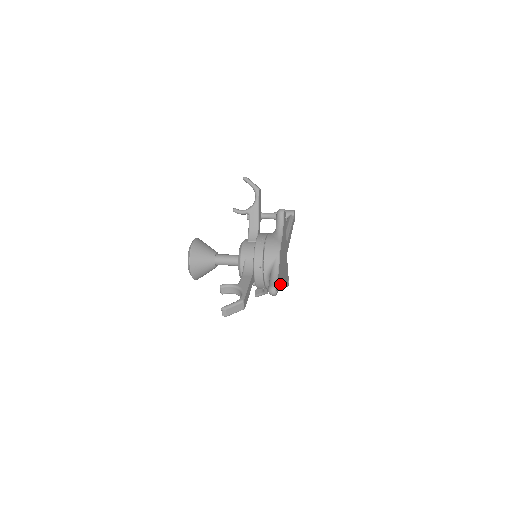
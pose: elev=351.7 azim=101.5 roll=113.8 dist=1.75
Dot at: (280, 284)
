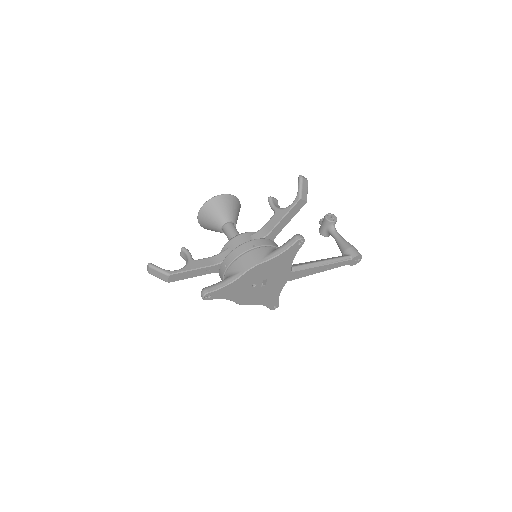
Dot at: (231, 297)
